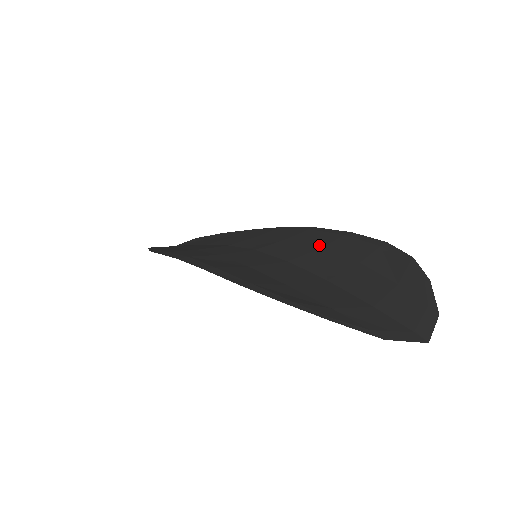
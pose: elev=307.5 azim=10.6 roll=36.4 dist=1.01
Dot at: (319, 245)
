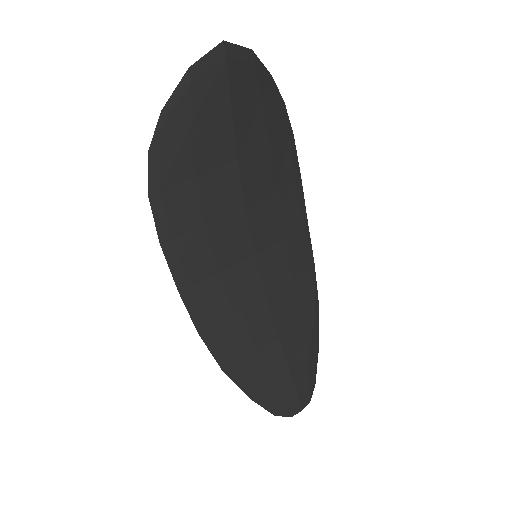
Dot at: (276, 197)
